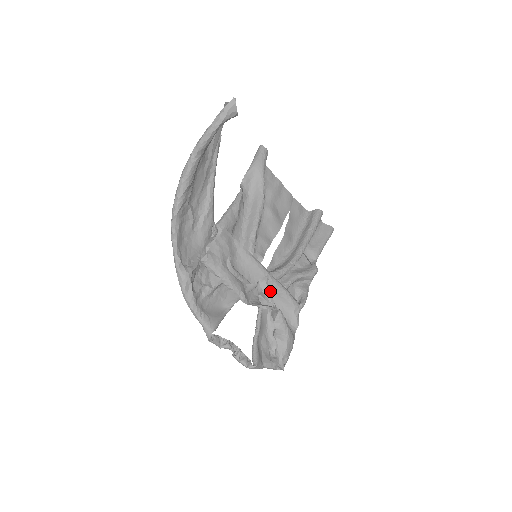
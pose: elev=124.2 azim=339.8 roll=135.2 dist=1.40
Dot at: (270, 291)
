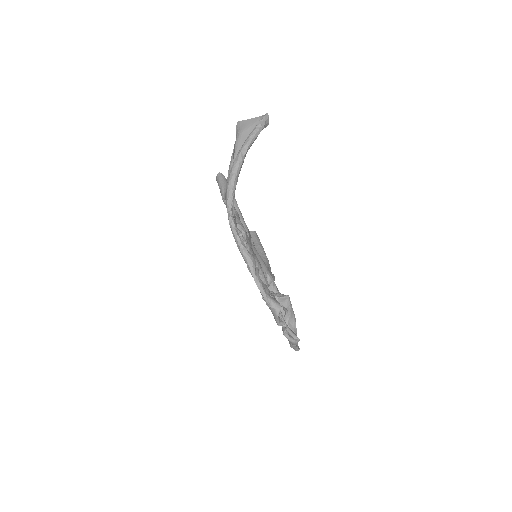
Dot at: occluded
